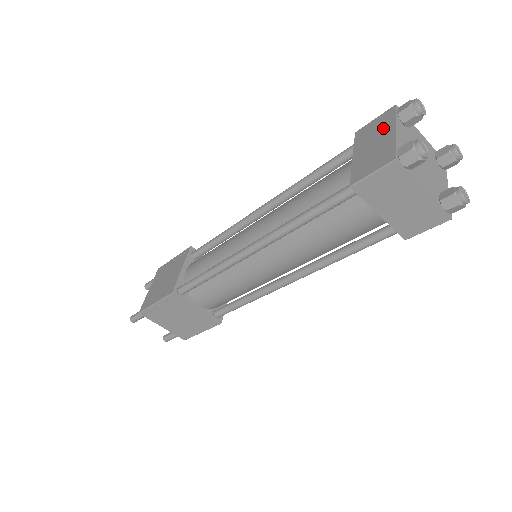
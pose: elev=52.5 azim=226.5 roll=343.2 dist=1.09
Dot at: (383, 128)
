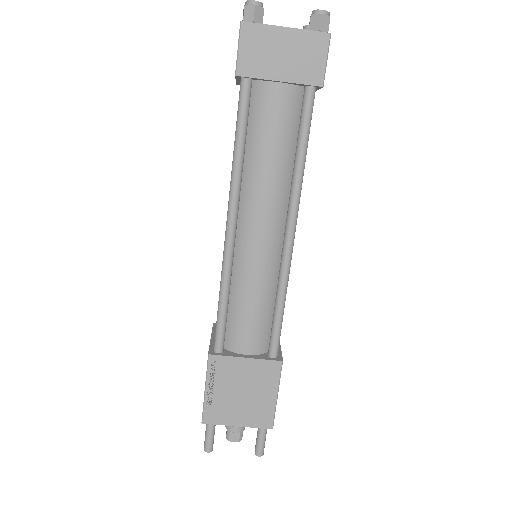
Dot at: occluded
